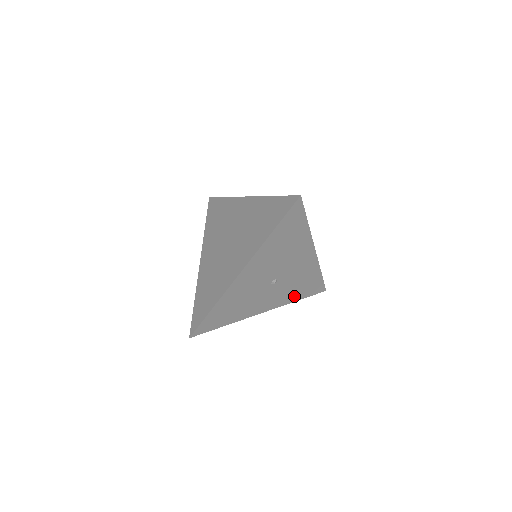
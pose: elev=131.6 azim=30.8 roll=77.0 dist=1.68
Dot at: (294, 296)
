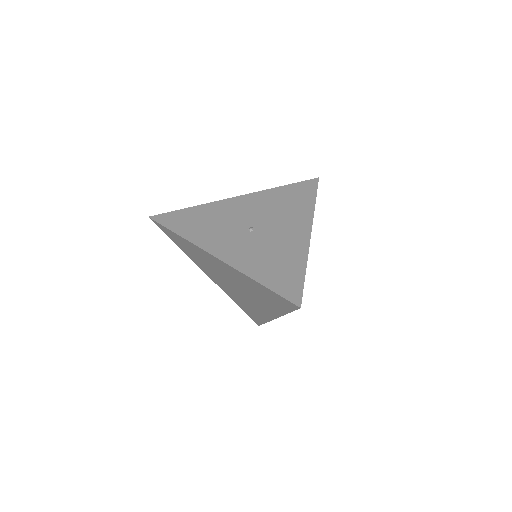
Dot at: occluded
